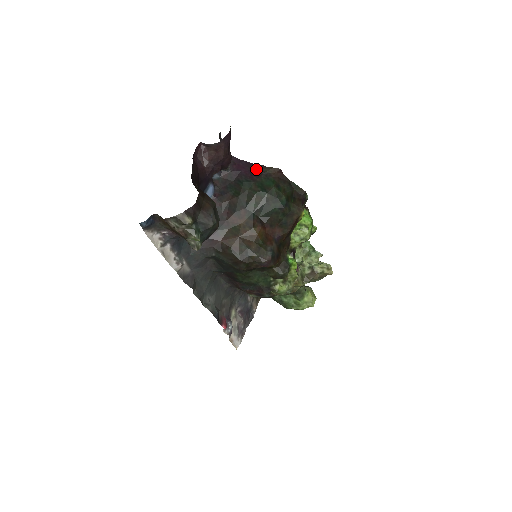
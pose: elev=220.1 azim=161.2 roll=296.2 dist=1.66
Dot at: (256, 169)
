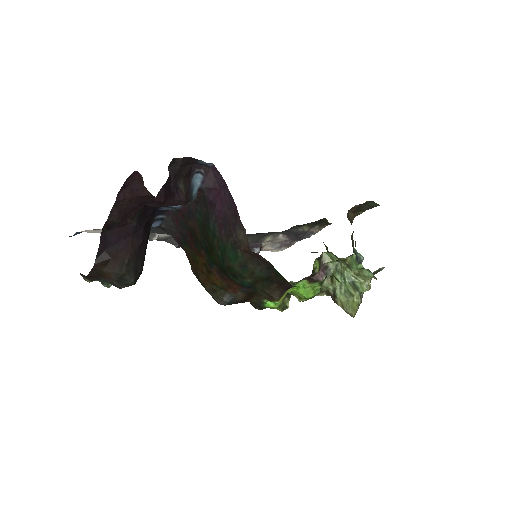
Dot at: (232, 220)
